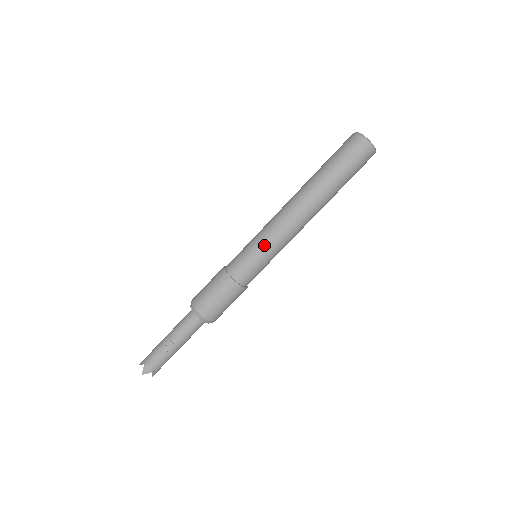
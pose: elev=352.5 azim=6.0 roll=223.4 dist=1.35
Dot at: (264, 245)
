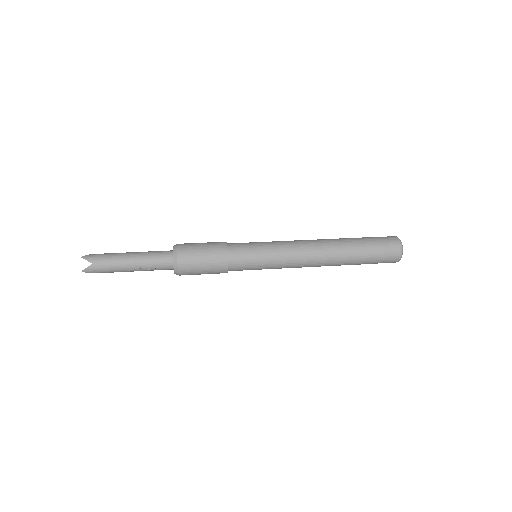
Dot at: (273, 264)
